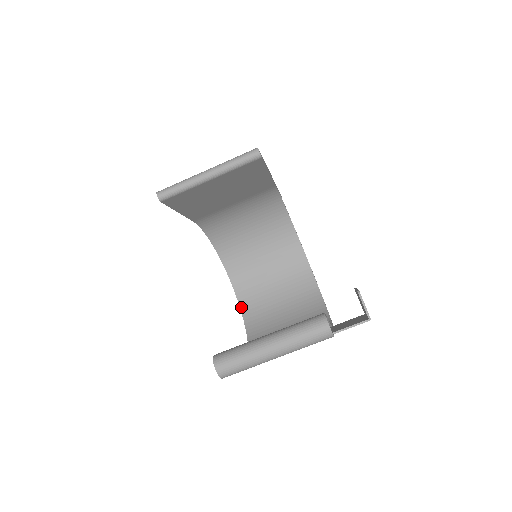
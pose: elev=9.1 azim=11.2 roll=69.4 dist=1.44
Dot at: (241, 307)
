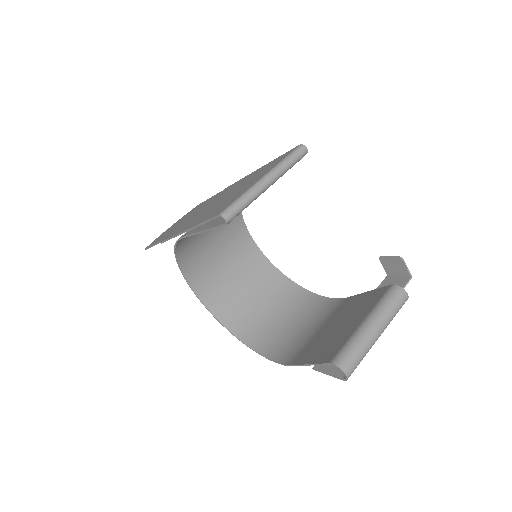
Dot at: (215, 315)
